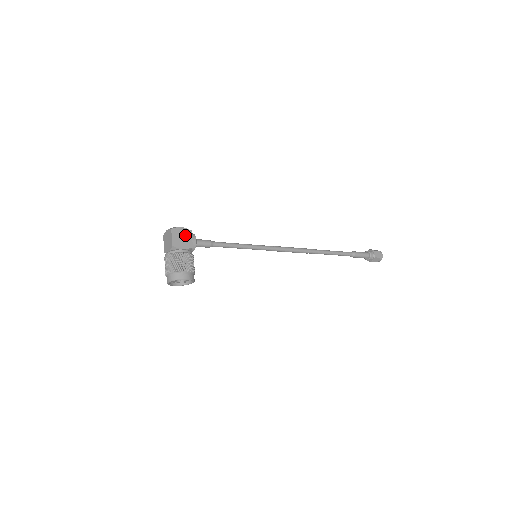
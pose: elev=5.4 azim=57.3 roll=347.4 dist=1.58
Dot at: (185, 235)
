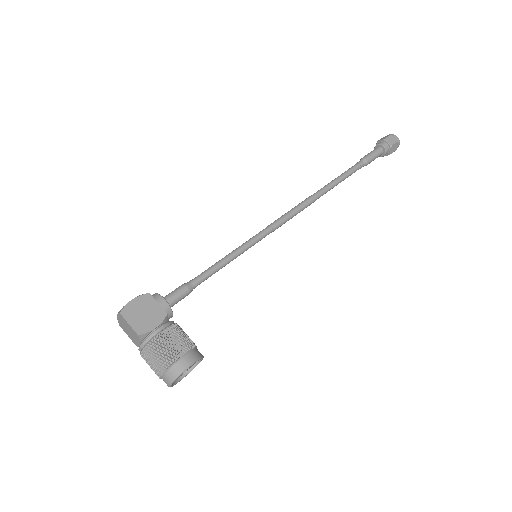
Dot at: (145, 306)
